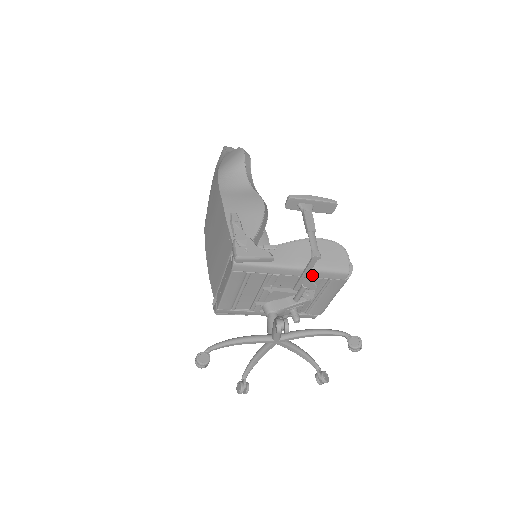
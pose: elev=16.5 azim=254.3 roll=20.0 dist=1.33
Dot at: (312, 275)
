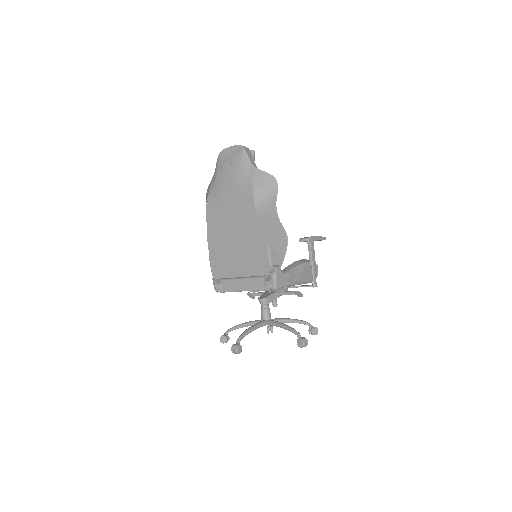
Dot at: occluded
